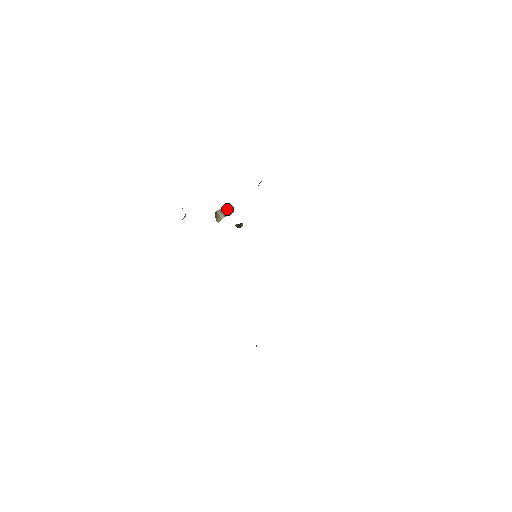
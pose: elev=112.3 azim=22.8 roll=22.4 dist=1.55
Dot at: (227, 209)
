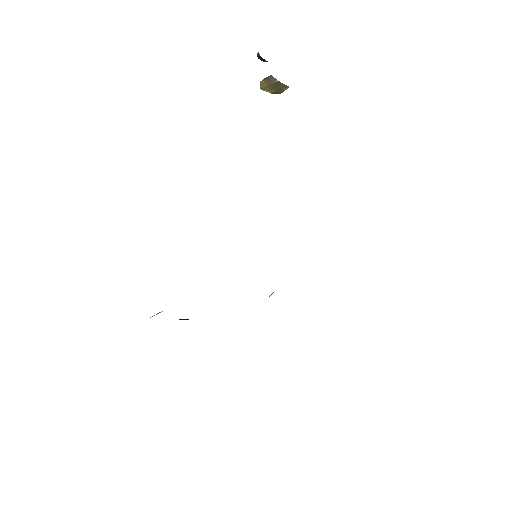
Dot at: occluded
